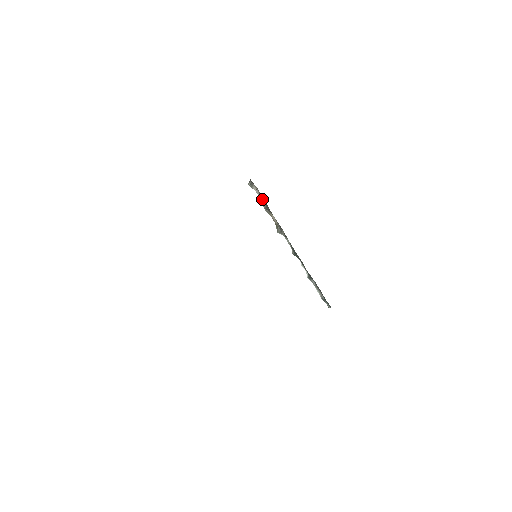
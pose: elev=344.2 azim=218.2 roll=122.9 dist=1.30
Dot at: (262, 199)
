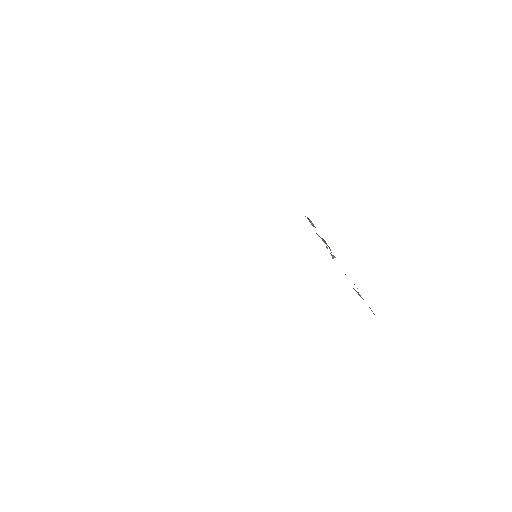
Dot at: occluded
